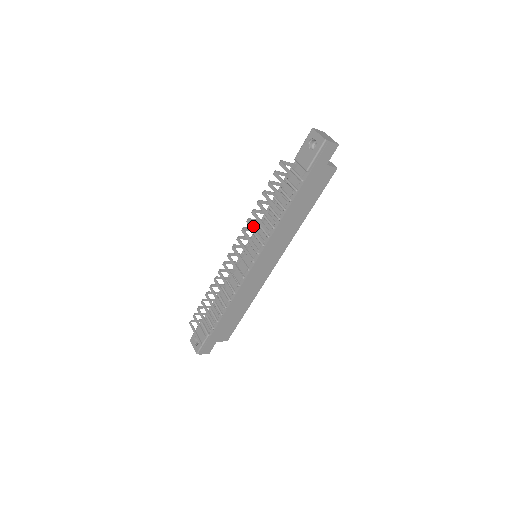
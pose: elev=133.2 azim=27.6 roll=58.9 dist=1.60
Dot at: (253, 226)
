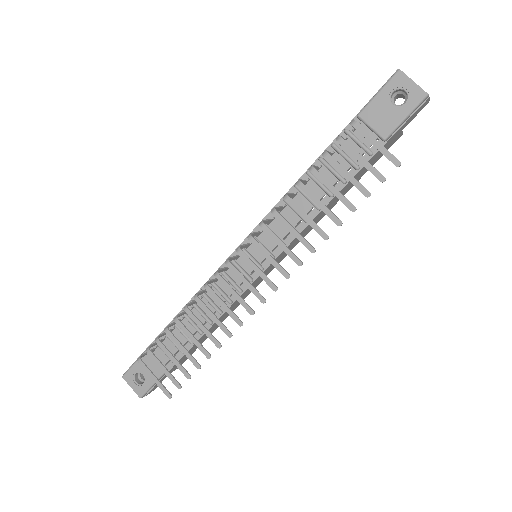
Dot at: occluded
